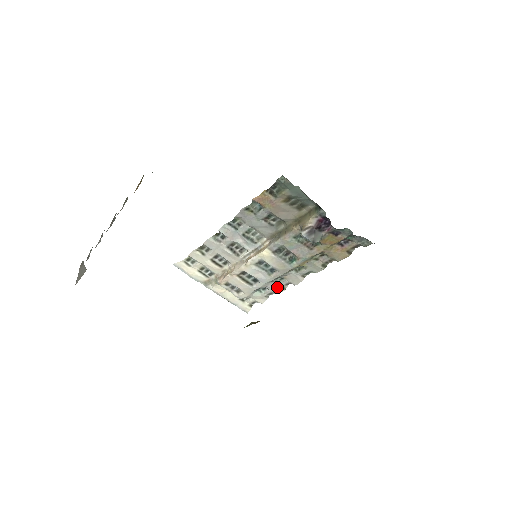
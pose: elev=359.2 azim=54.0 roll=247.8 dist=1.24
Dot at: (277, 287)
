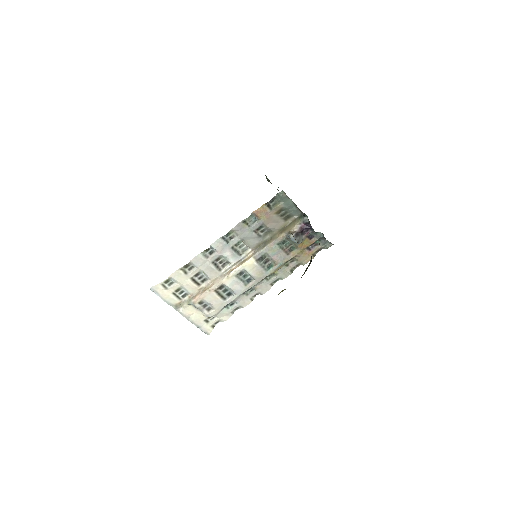
Dot at: (246, 300)
